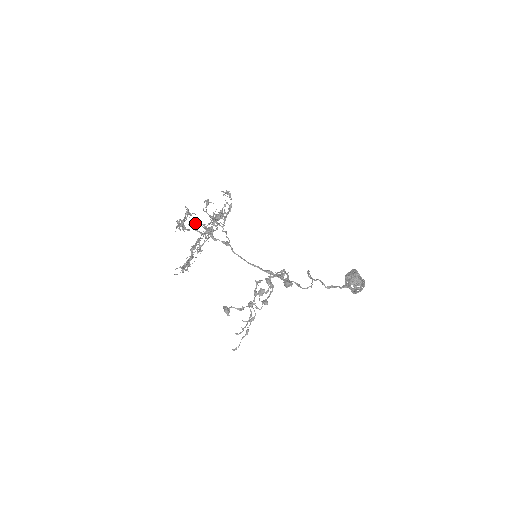
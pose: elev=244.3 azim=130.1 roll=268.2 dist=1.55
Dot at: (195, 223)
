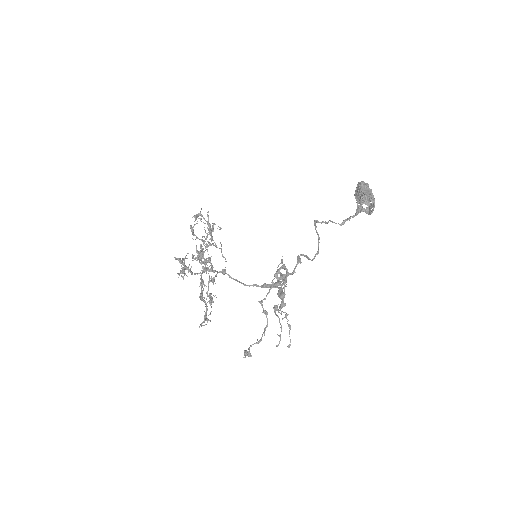
Dot at: (195, 258)
